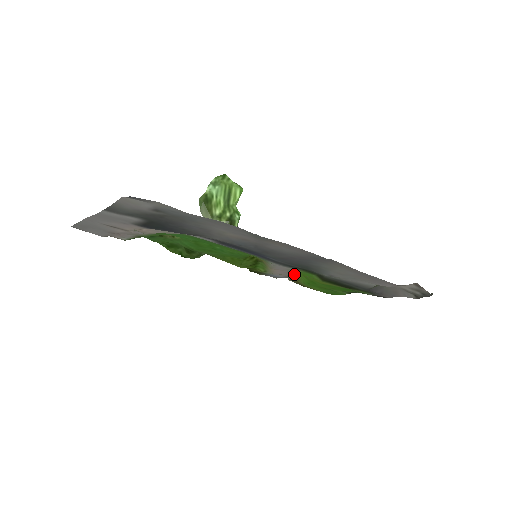
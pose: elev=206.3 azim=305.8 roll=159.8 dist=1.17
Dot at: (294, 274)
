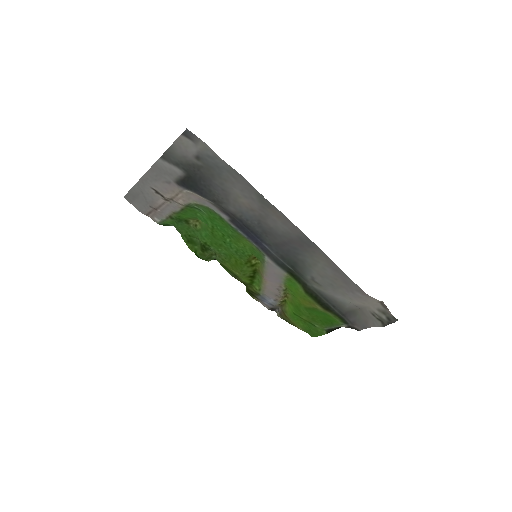
Dot at: (283, 305)
